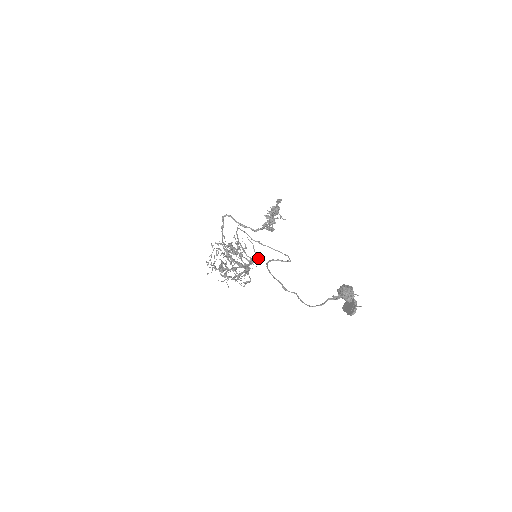
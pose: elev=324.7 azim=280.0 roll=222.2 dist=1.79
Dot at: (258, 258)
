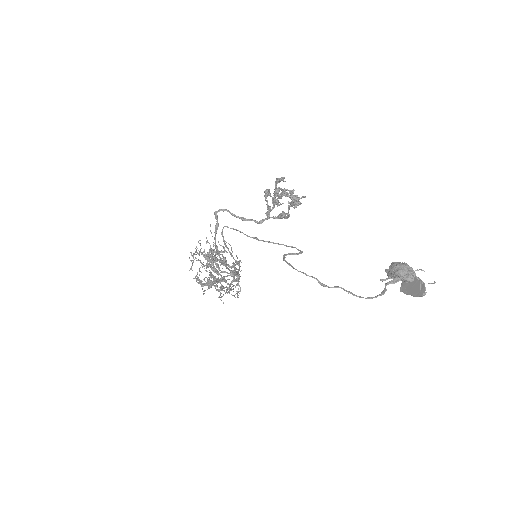
Dot at: (239, 261)
